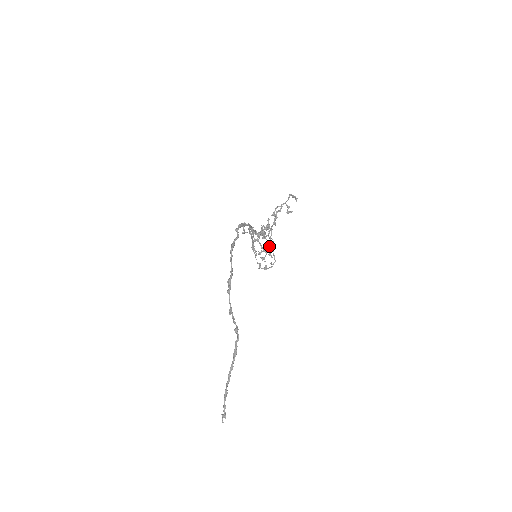
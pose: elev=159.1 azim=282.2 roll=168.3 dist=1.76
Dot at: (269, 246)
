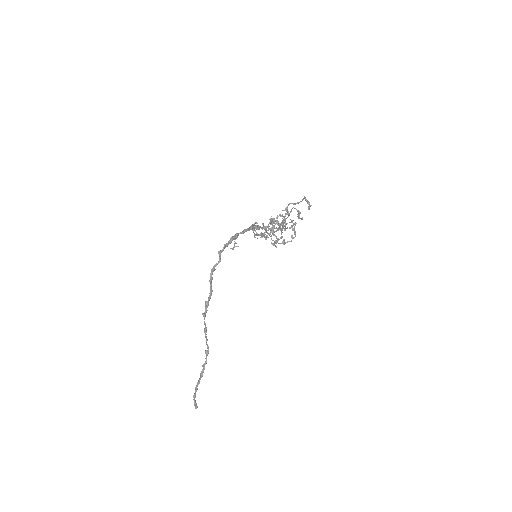
Dot at: (281, 234)
